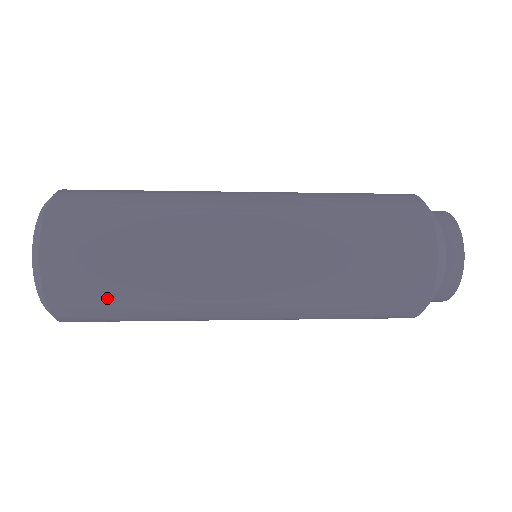
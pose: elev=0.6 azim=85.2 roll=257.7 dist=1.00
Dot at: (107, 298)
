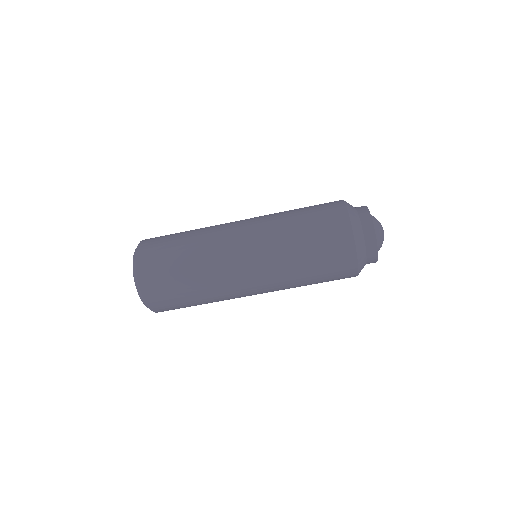
Dot at: (168, 267)
